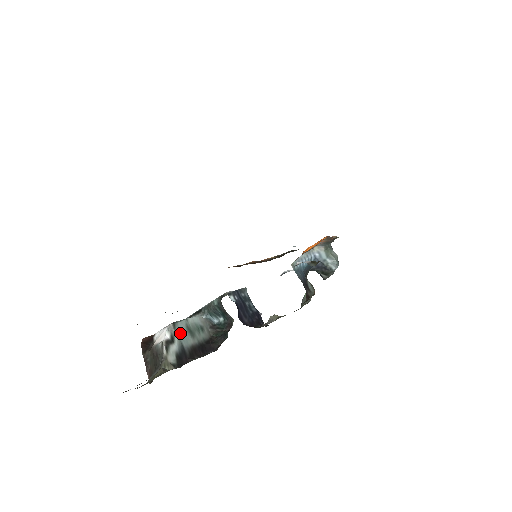
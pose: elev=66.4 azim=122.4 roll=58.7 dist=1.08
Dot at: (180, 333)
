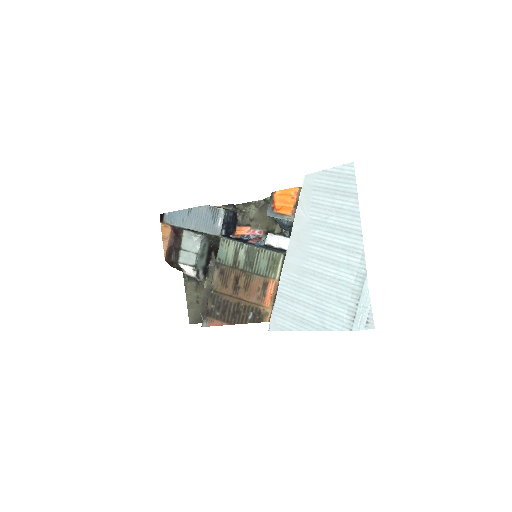
Dot at: (199, 265)
